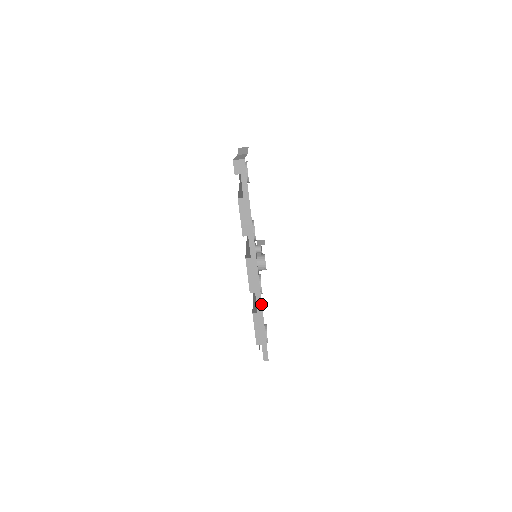
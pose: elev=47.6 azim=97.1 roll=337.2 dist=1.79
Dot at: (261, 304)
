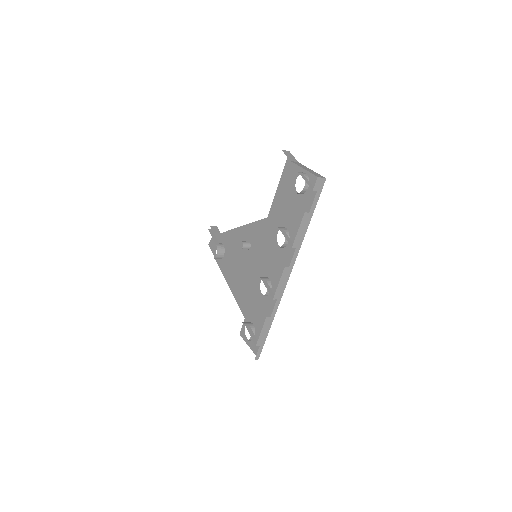
Dot at: occluded
